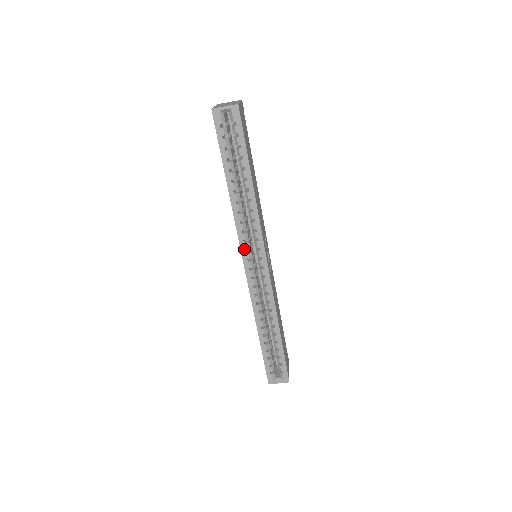
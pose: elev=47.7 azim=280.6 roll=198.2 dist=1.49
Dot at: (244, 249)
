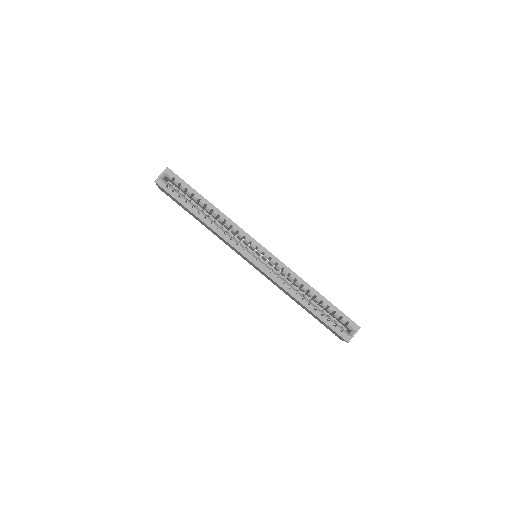
Dot at: (241, 250)
